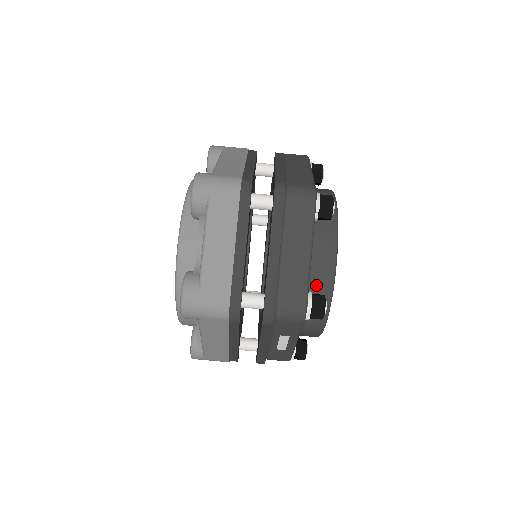
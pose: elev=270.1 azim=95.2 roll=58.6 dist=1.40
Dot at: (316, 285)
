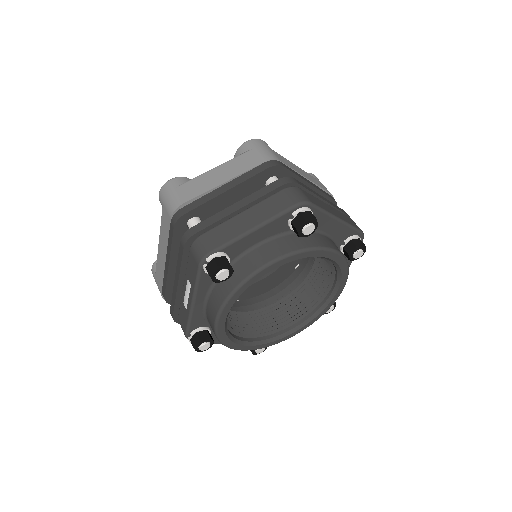
Dot at: (241, 266)
